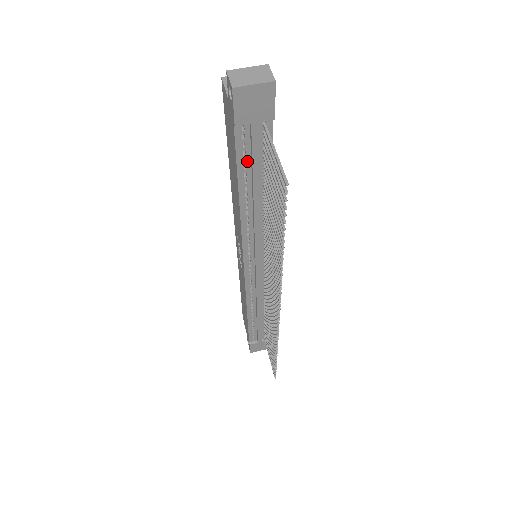
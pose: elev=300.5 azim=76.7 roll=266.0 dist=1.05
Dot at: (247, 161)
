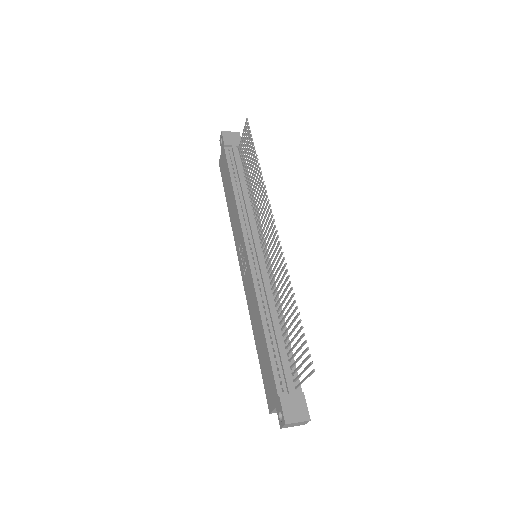
Dot at: (233, 166)
